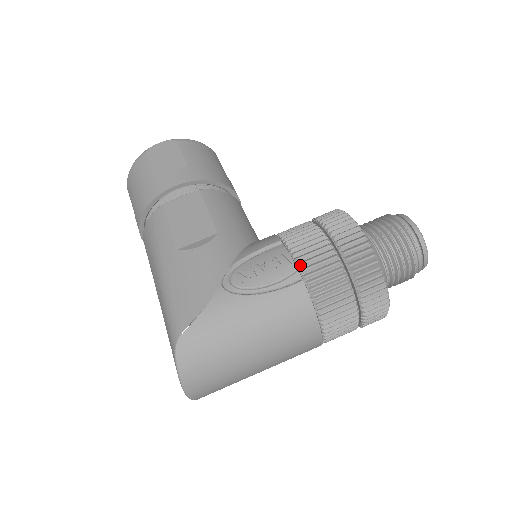
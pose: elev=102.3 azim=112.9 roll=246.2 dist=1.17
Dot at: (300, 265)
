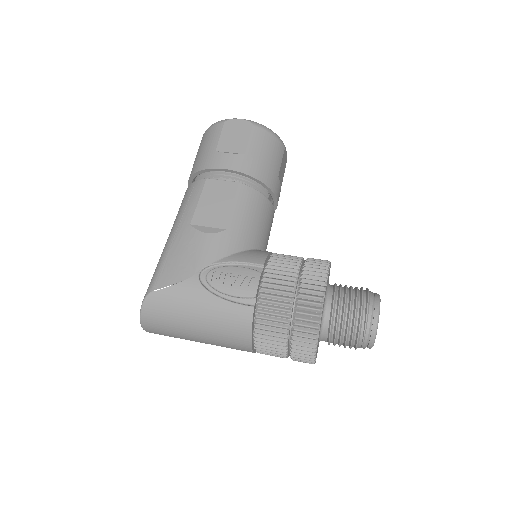
Dot at: (260, 295)
